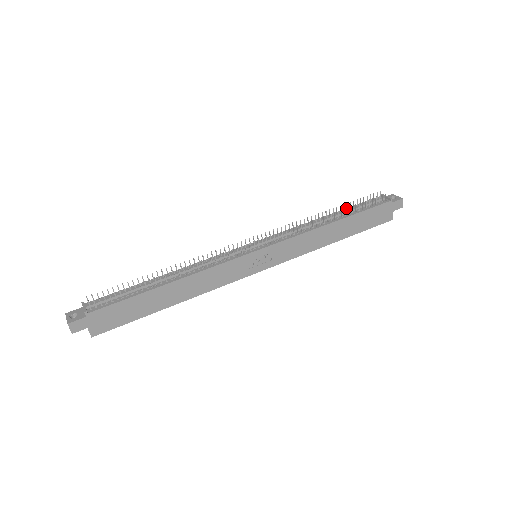
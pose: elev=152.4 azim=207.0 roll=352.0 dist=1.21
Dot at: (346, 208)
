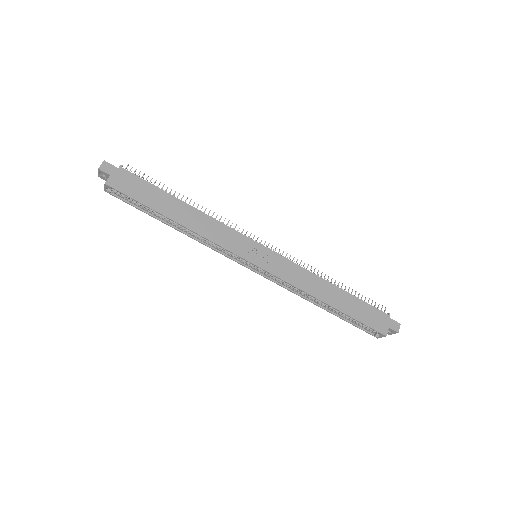
Dot at: occluded
